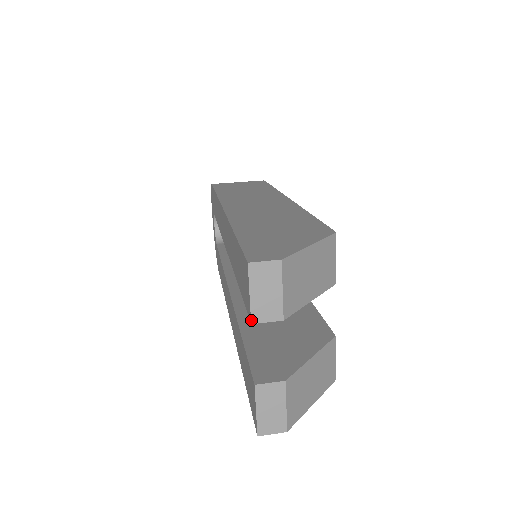
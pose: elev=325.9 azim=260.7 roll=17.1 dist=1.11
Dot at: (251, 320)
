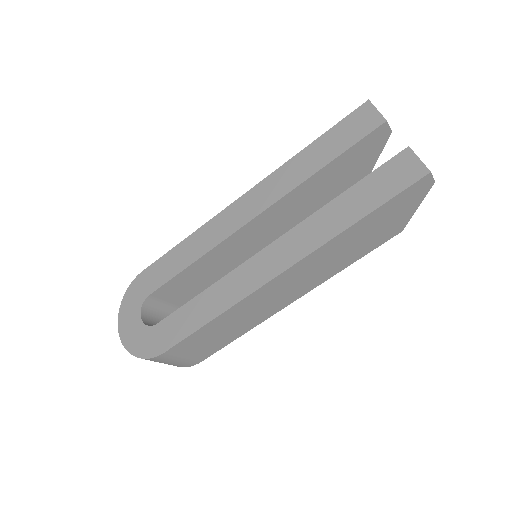
Dot at: occluded
